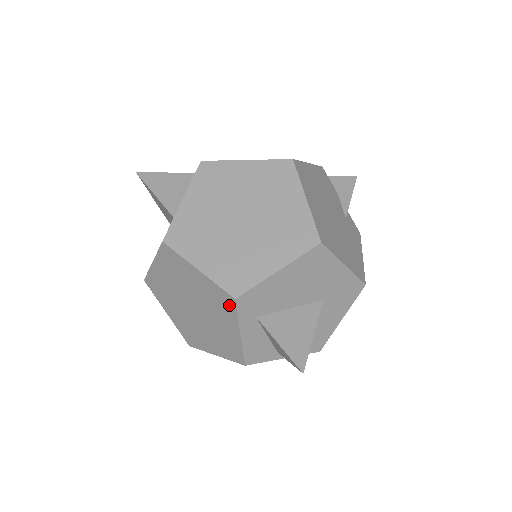
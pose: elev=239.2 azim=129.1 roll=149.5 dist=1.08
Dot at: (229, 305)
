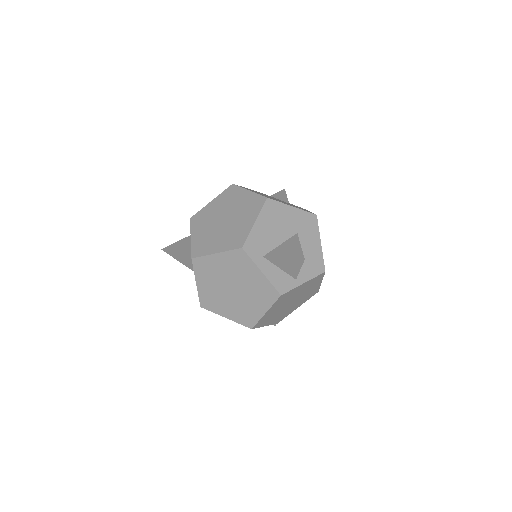
Dot at: (243, 257)
